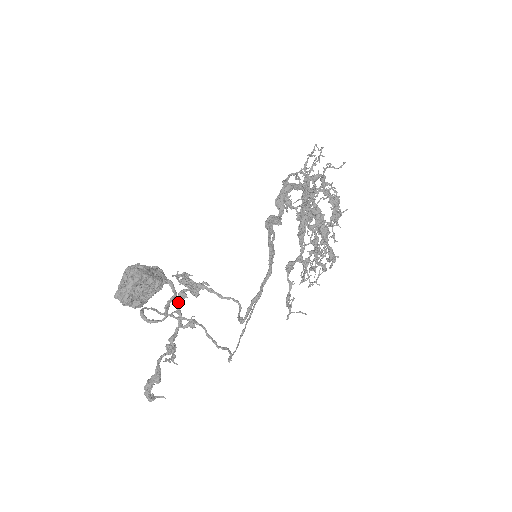
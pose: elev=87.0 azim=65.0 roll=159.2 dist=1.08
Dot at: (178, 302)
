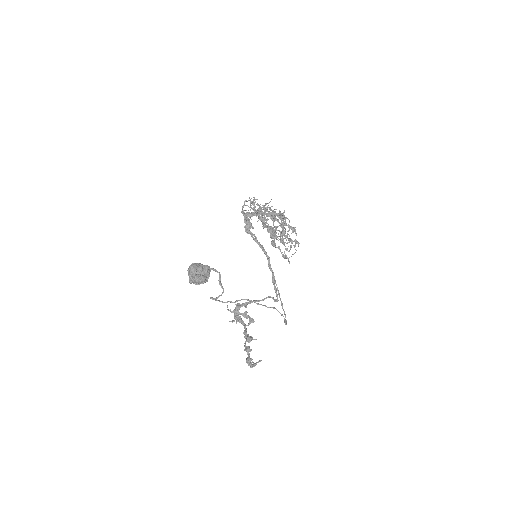
Dot at: (236, 316)
